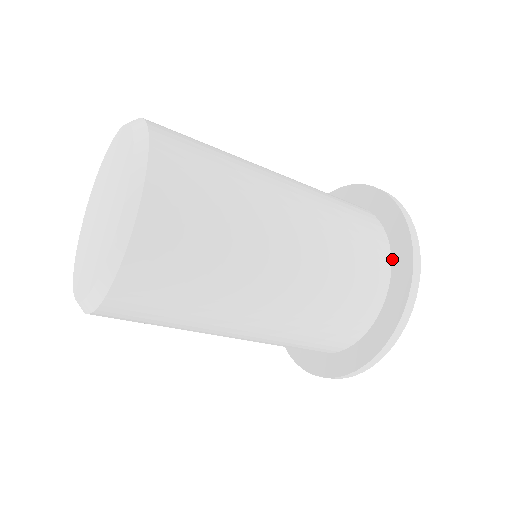
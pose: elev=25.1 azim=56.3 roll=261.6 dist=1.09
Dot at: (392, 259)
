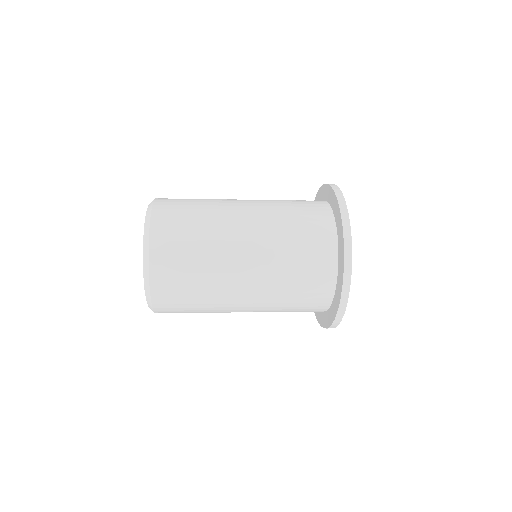
Dot at: (336, 224)
